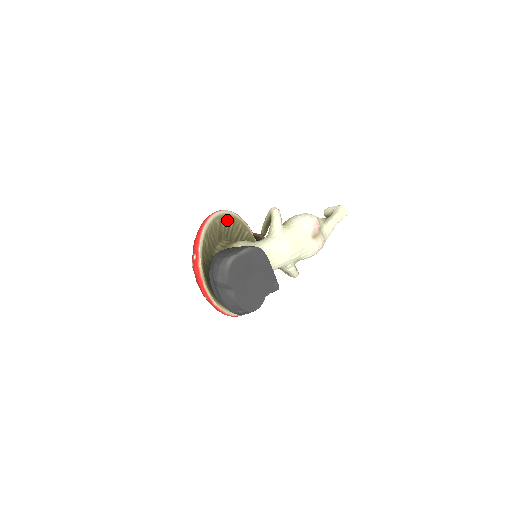
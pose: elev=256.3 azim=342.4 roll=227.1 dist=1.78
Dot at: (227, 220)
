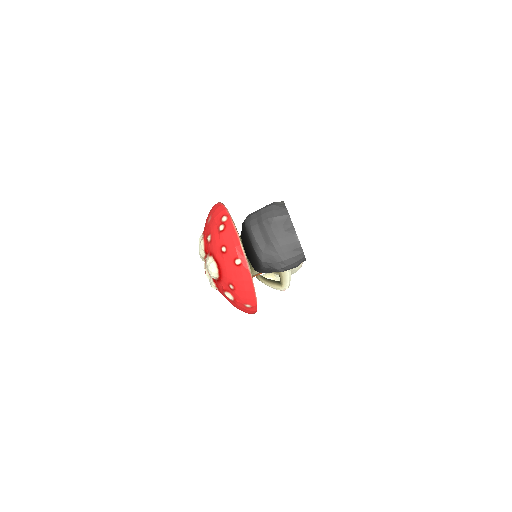
Dot at: occluded
